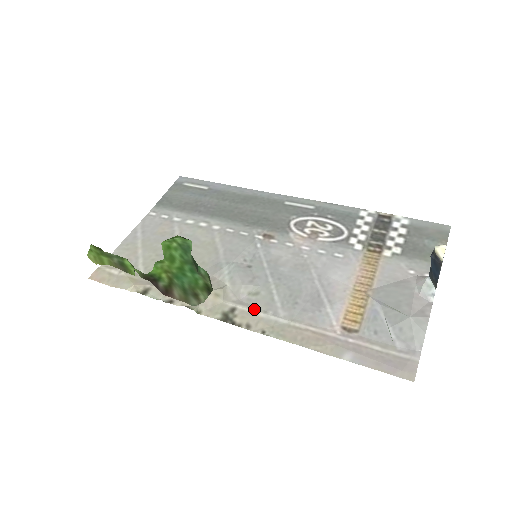
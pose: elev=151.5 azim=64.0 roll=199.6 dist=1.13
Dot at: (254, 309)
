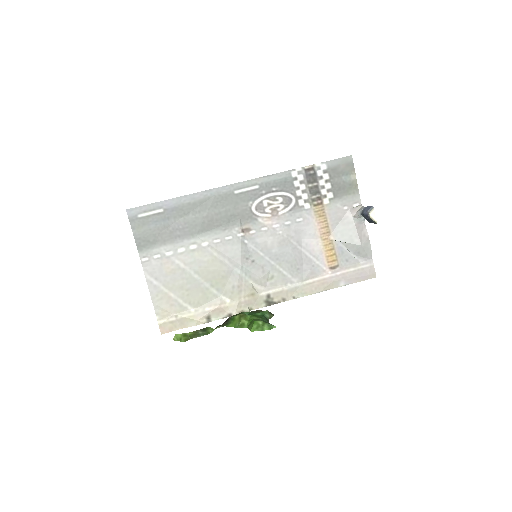
Dot at: (279, 288)
